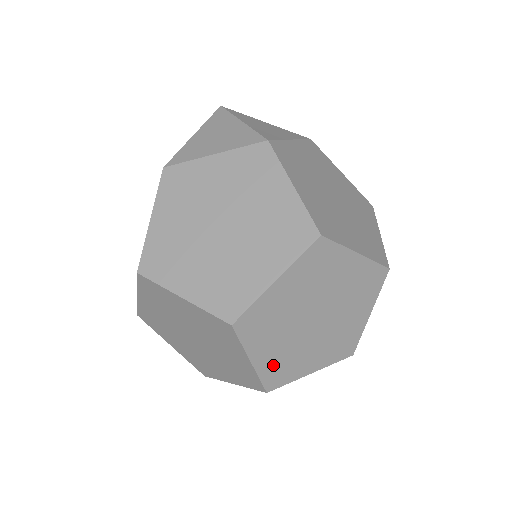
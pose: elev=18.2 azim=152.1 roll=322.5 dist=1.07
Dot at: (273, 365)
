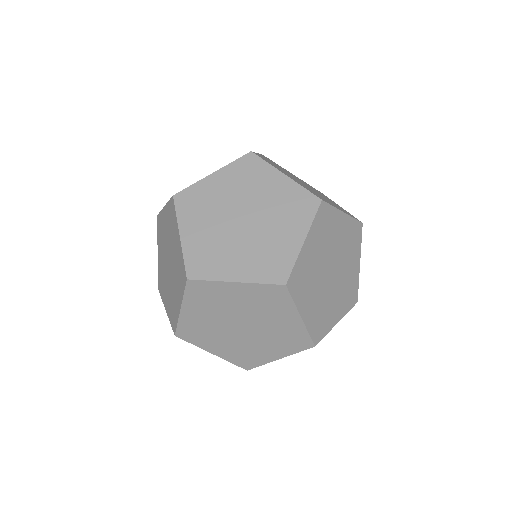
Dot at: (198, 250)
